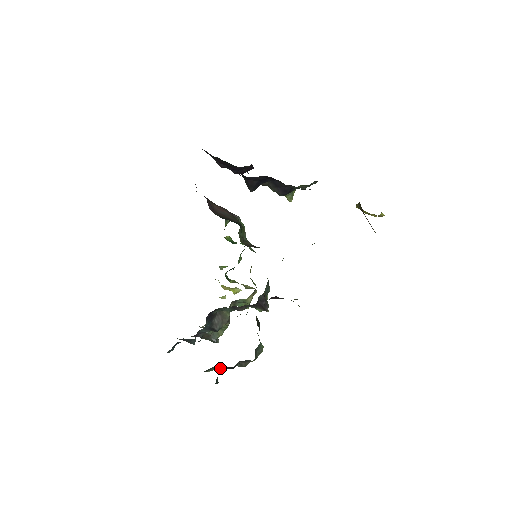
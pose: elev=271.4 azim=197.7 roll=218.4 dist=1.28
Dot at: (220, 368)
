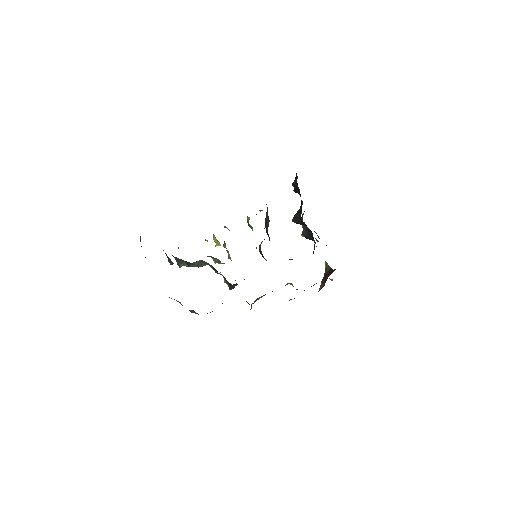
Dot at: (179, 302)
